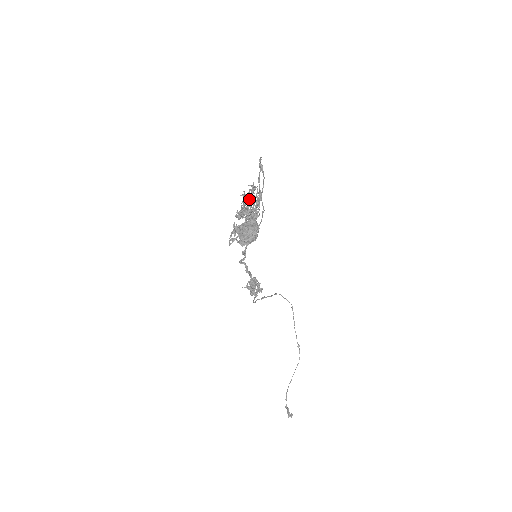
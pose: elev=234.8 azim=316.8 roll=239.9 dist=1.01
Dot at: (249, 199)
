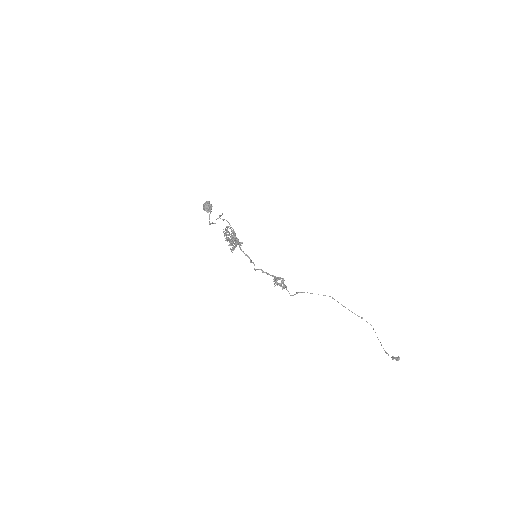
Dot at: occluded
